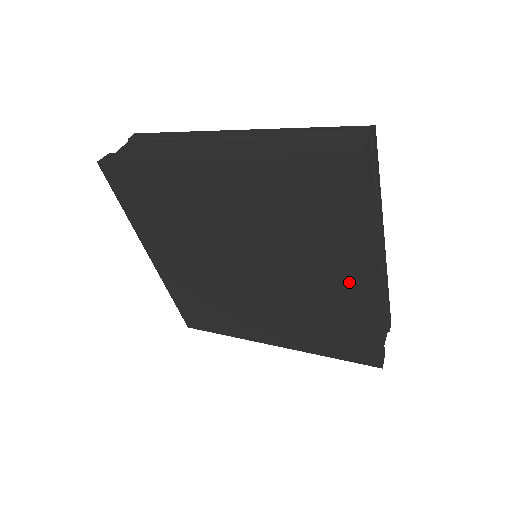
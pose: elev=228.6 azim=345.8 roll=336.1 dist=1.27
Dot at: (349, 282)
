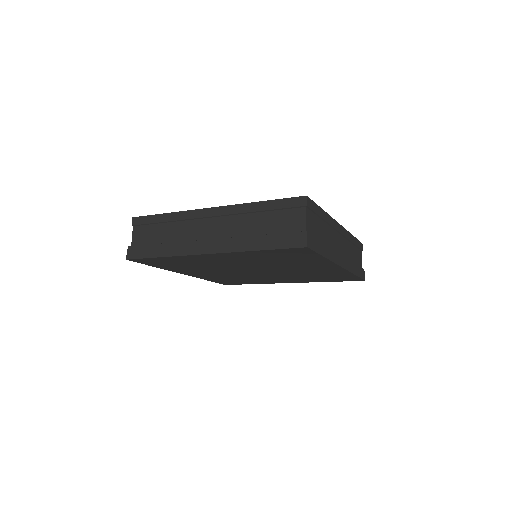
Dot at: (325, 268)
